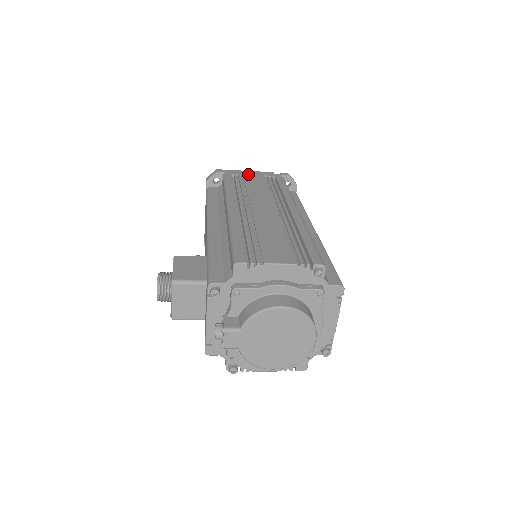
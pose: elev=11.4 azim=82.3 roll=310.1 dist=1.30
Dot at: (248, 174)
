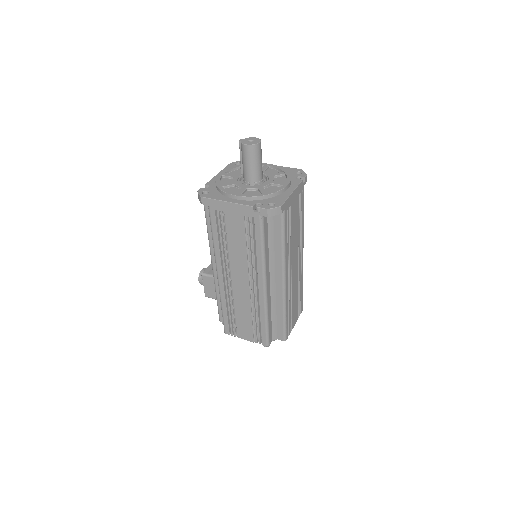
Dot at: (229, 212)
